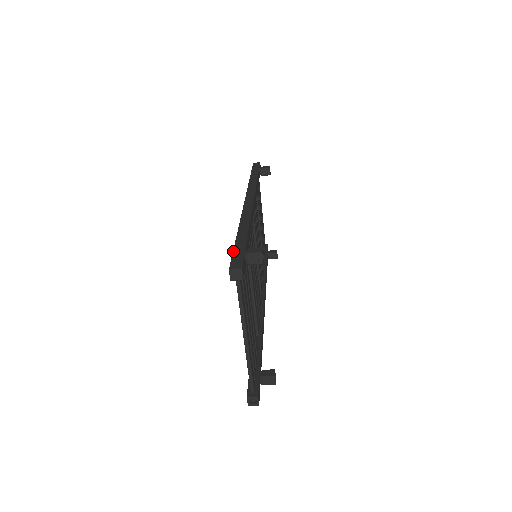
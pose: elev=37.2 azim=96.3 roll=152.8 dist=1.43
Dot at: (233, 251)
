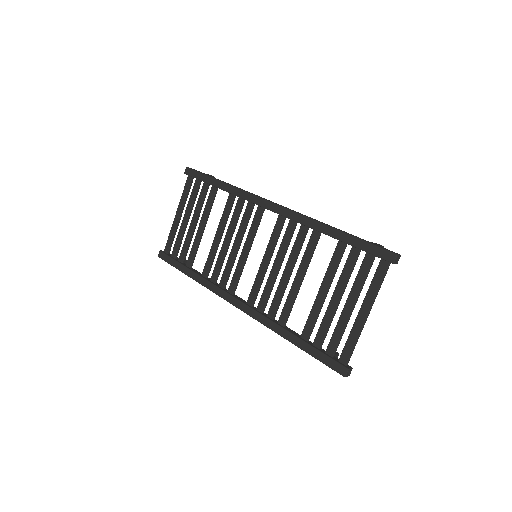
Dot at: (369, 242)
